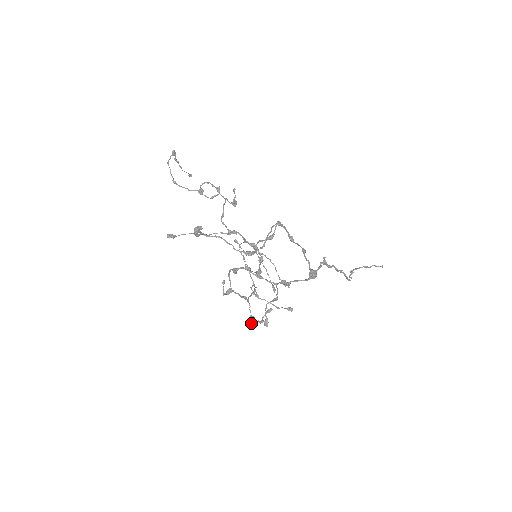
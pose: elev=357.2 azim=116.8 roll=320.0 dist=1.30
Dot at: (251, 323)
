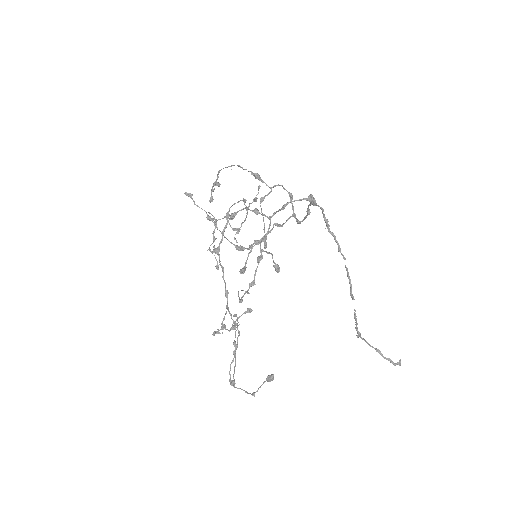
Dot at: (219, 332)
